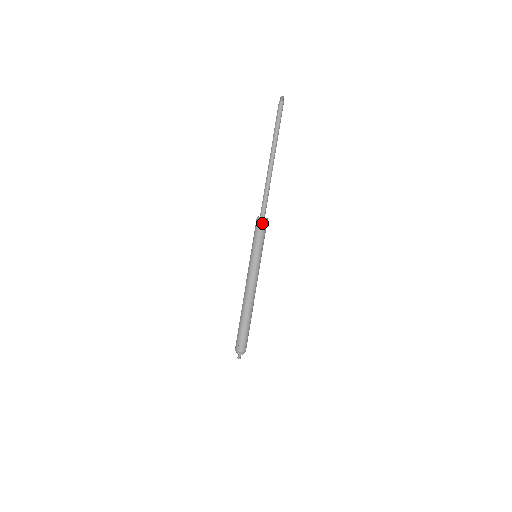
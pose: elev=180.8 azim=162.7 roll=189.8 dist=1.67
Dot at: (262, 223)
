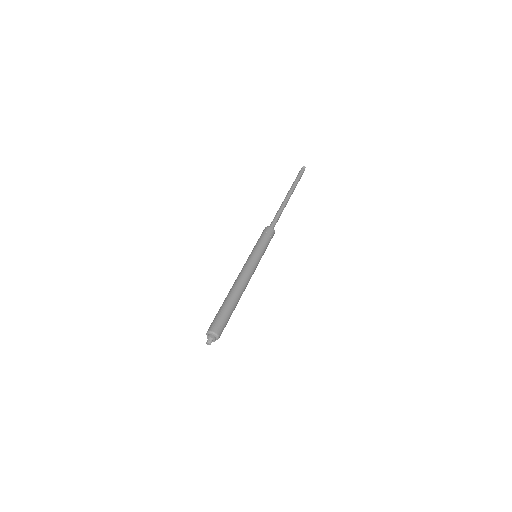
Dot at: (272, 232)
